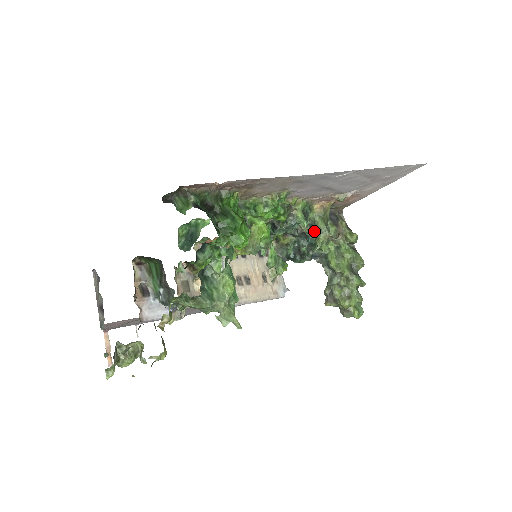
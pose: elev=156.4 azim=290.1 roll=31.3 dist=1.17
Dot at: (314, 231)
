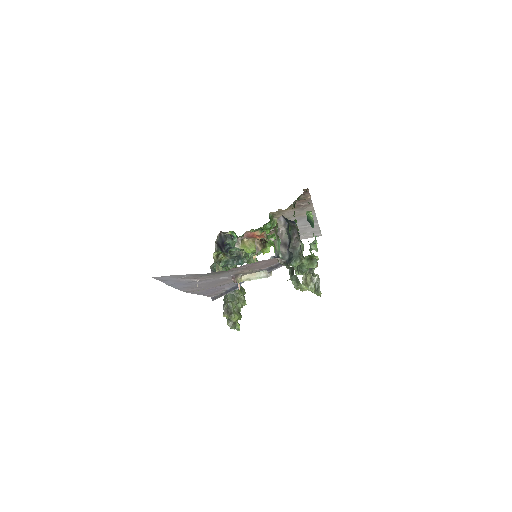
Dot at: occluded
